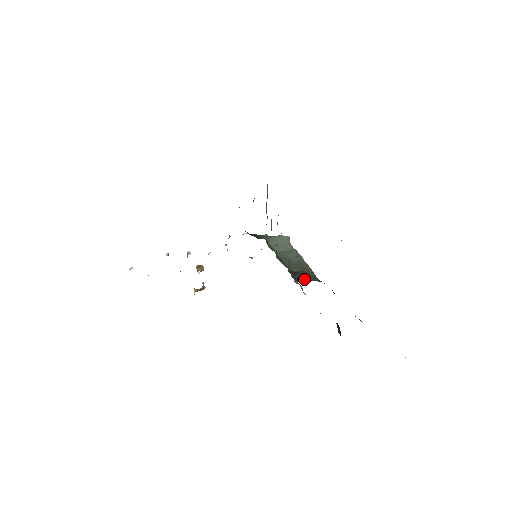
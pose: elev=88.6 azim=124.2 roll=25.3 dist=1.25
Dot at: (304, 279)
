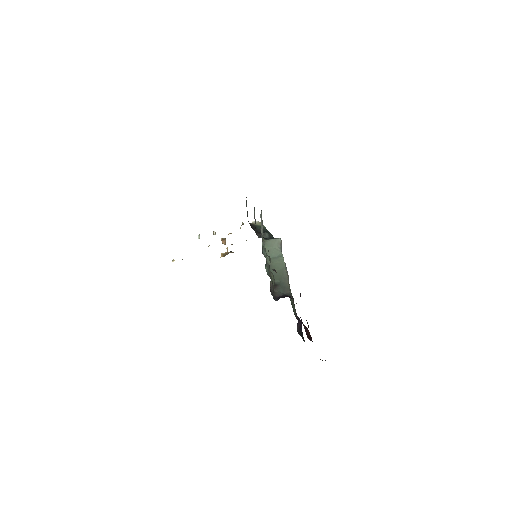
Dot at: (279, 293)
